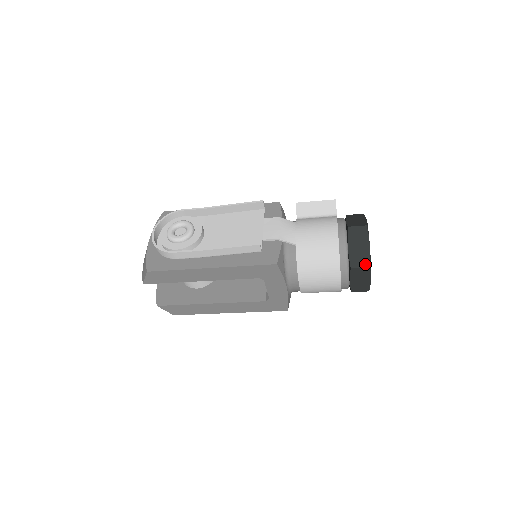
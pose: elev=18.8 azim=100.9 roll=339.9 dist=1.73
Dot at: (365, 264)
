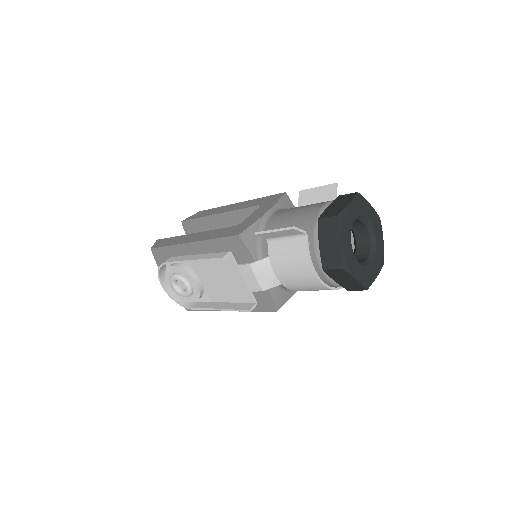
Dot at: (360, 289)
